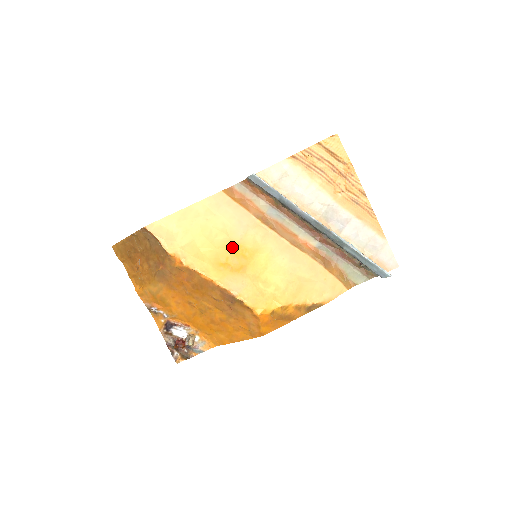
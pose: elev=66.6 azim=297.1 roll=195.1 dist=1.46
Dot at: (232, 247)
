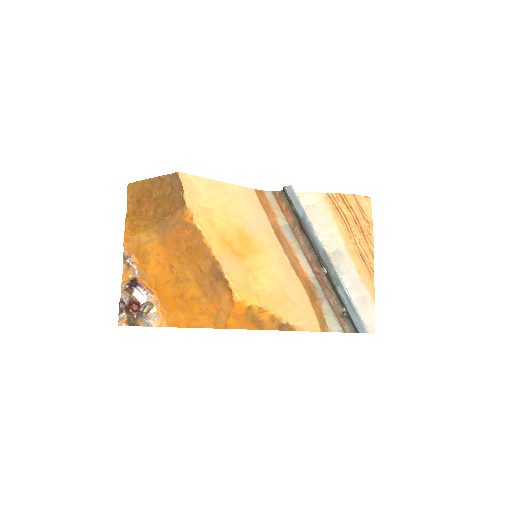
Dot at: (241, 234)
